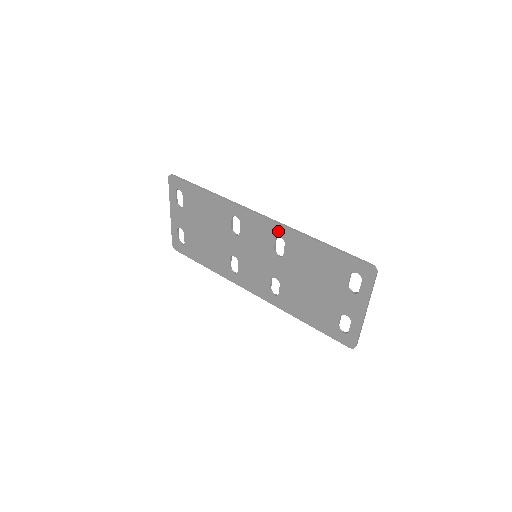
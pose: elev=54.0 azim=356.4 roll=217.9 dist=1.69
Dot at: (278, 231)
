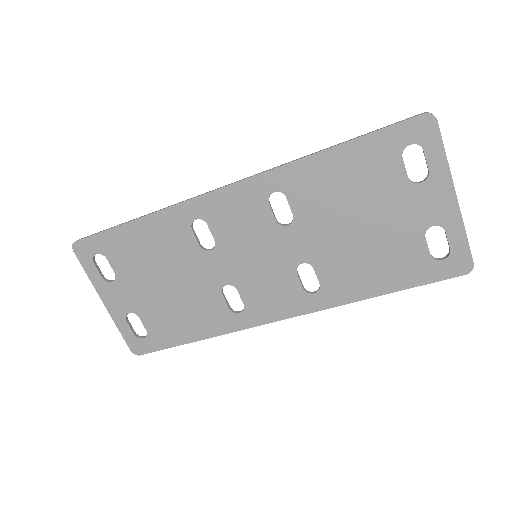
Dot at: (266, 186)
